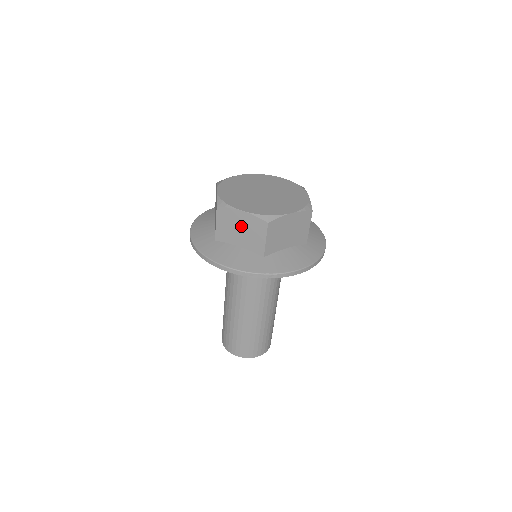
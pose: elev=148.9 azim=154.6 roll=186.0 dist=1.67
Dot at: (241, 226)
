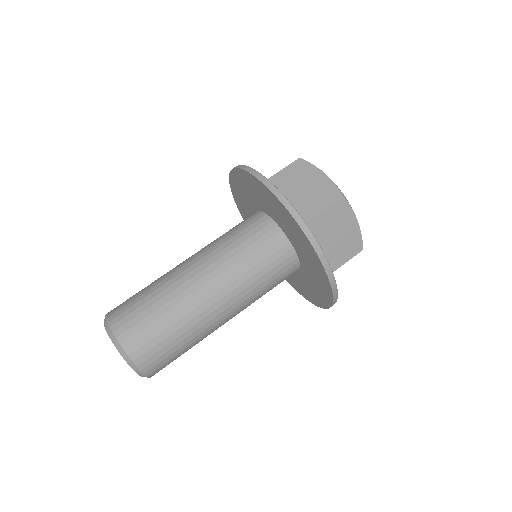
Dot at: (343, 233)
